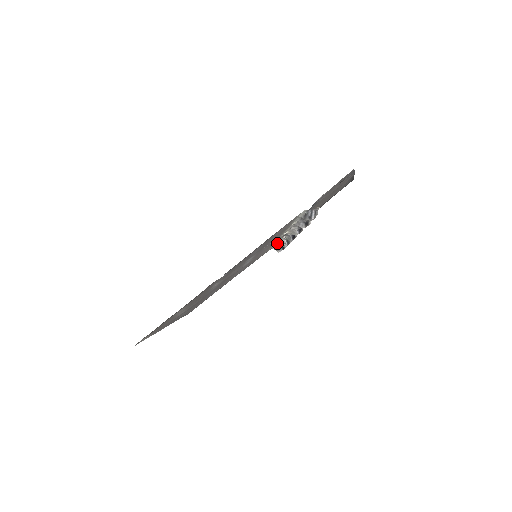
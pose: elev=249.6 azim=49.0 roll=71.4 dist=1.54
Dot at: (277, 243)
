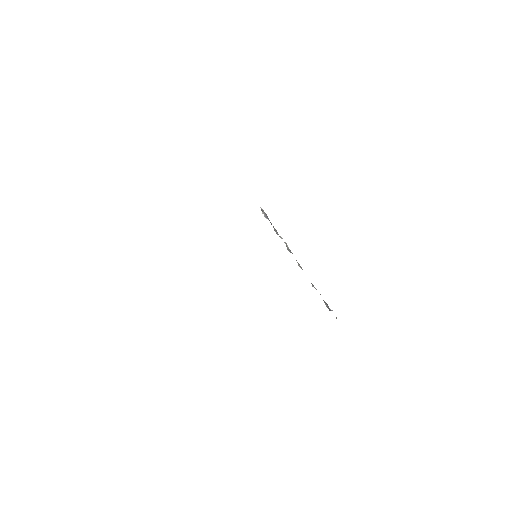
Dot at: occluded
